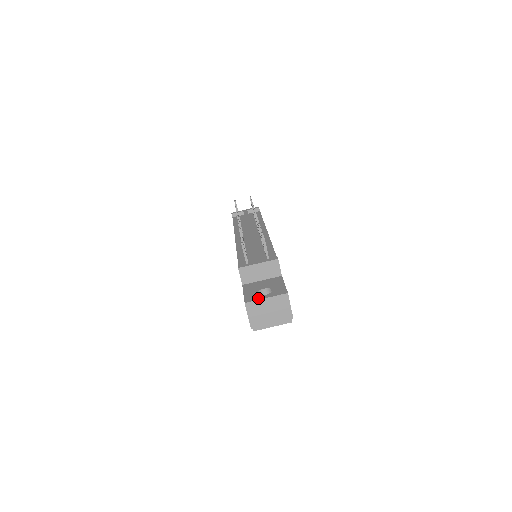
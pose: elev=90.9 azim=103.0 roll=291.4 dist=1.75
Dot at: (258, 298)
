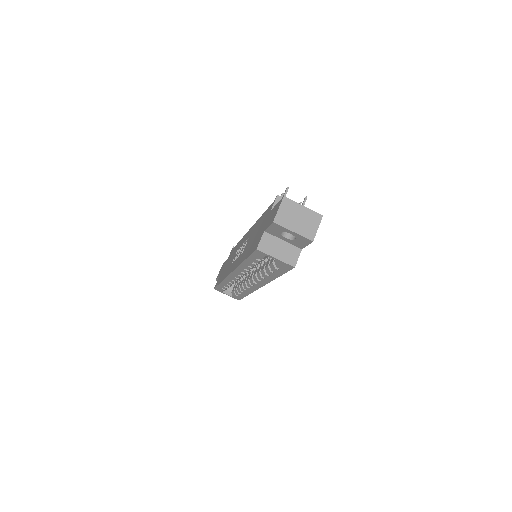
Dot at: (296, 203)
